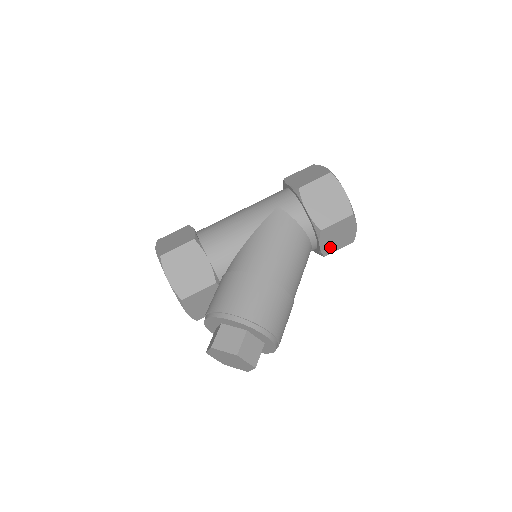
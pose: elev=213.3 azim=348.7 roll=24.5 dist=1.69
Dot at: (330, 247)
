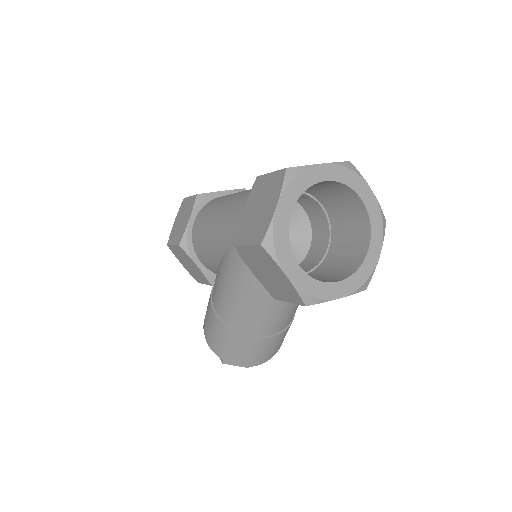
Dot at: occluded
